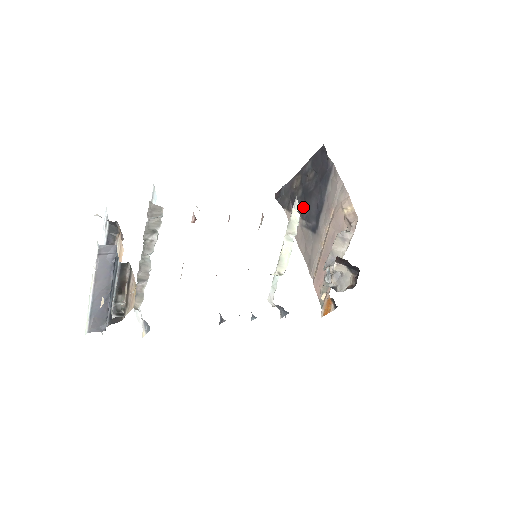
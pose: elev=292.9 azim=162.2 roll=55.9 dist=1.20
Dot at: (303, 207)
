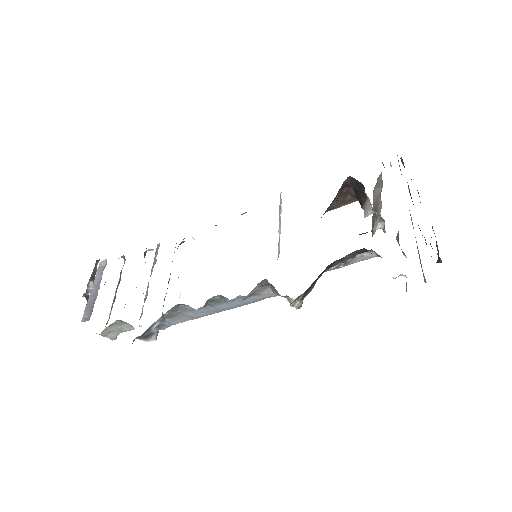
Dot at: occluded
